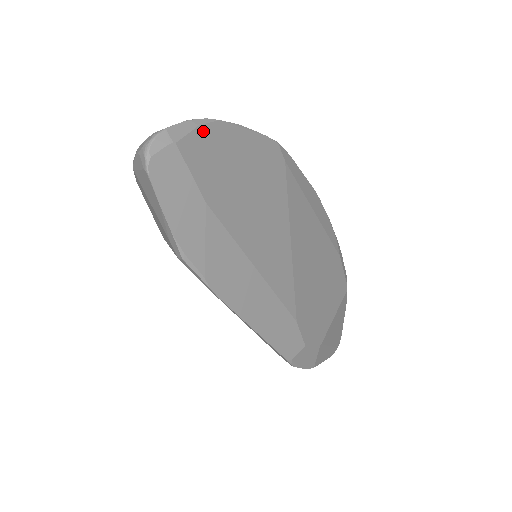
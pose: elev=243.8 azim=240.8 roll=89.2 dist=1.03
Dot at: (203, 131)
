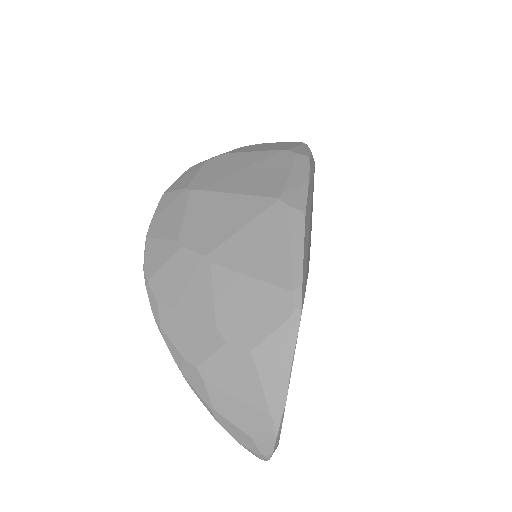
Dot at: occluded
